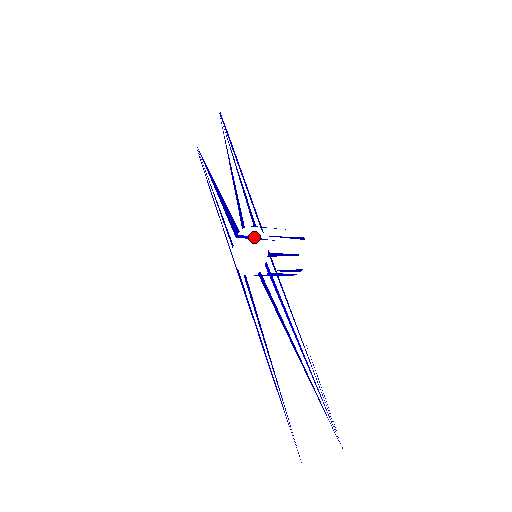
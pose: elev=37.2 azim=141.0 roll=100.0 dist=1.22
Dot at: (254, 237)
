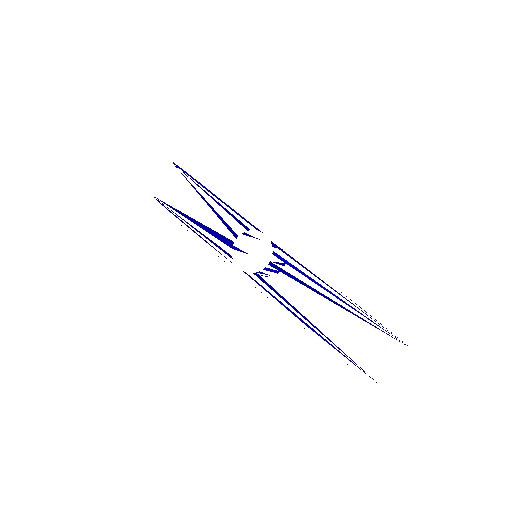
Dot at: occluded
